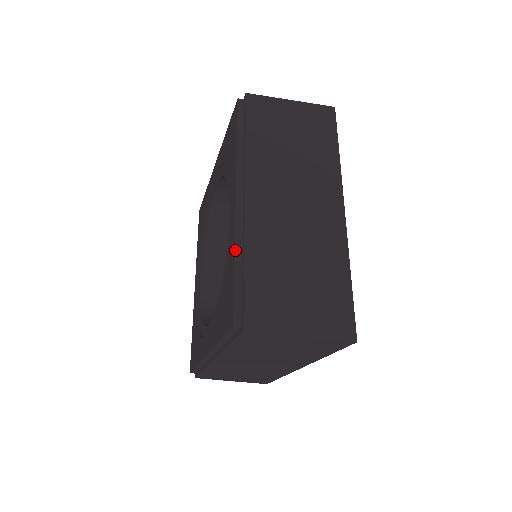
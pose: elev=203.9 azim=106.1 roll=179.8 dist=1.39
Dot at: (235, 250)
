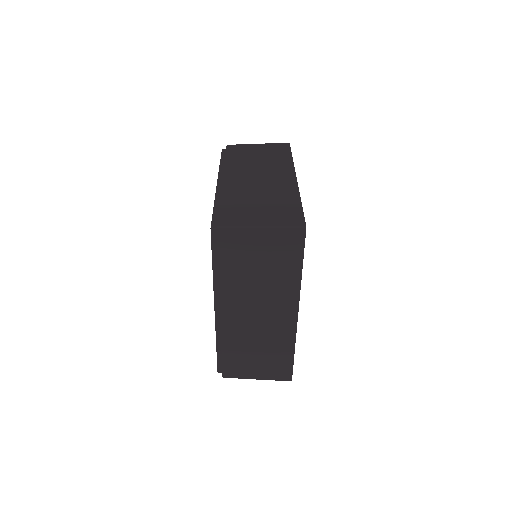
Dot at: (216, 339)
